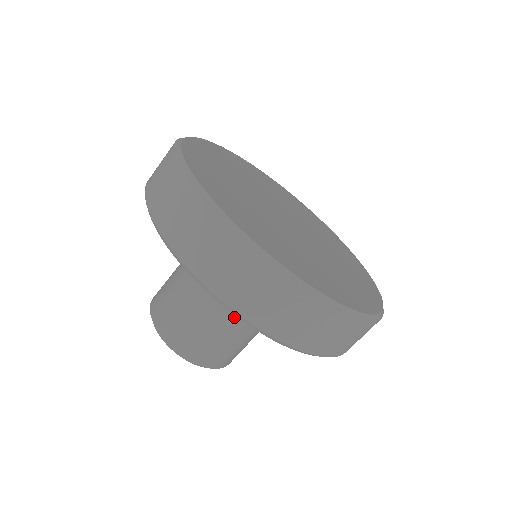
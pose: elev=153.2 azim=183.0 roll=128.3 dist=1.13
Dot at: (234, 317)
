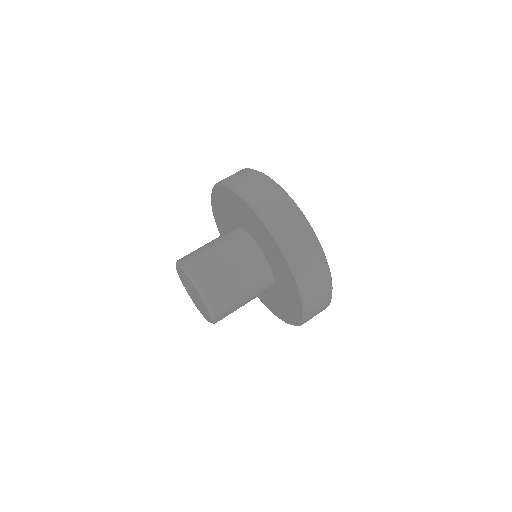
Dot at: (241, 265)
